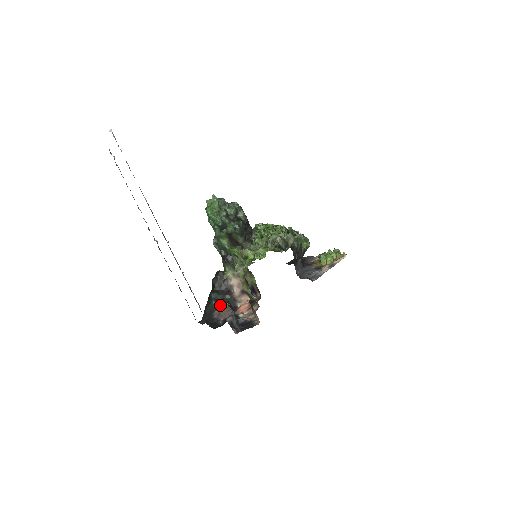
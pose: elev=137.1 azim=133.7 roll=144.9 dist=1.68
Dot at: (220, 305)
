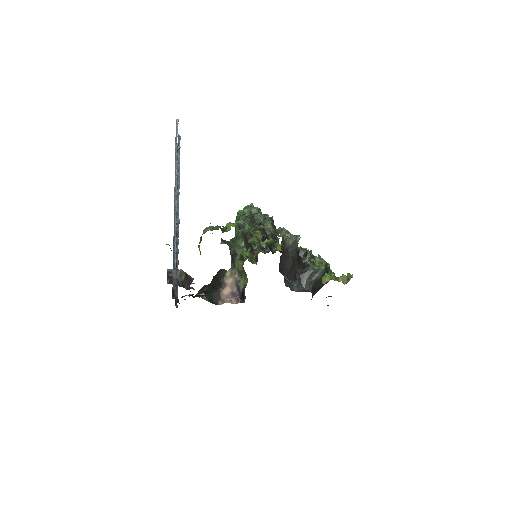
Dot at: occluded
